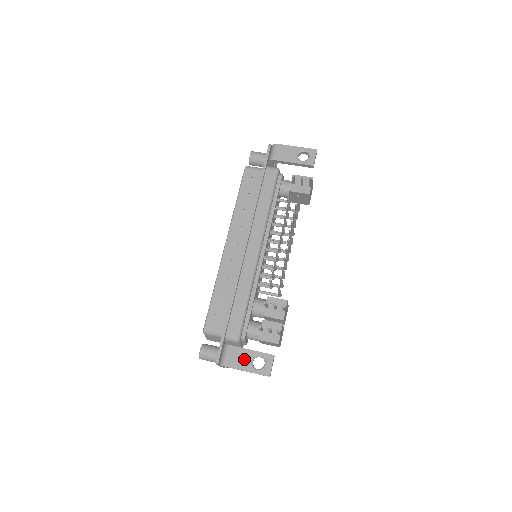
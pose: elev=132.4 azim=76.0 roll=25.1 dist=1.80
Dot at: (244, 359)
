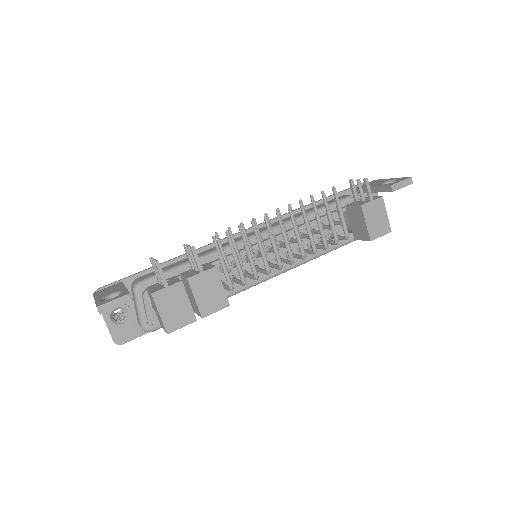
Dot at: (110, 291)
